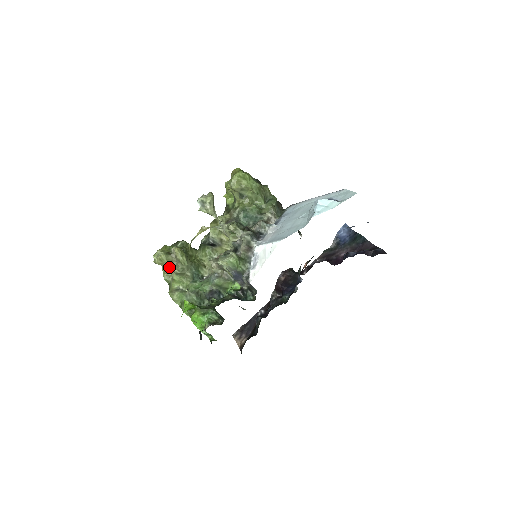
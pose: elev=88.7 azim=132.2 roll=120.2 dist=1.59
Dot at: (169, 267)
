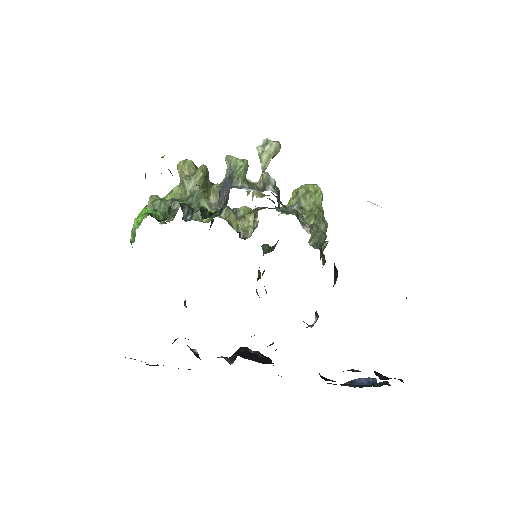
Dot at: occluded
